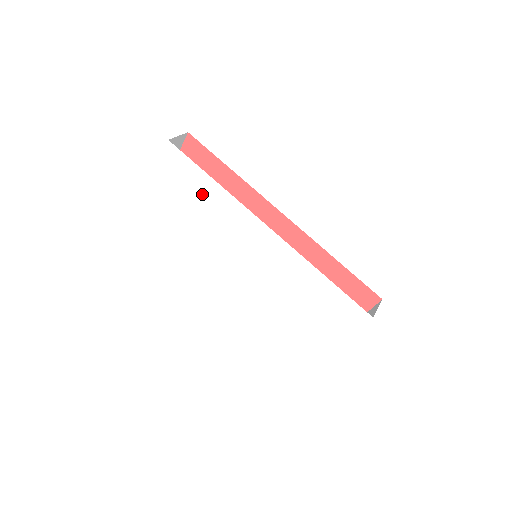
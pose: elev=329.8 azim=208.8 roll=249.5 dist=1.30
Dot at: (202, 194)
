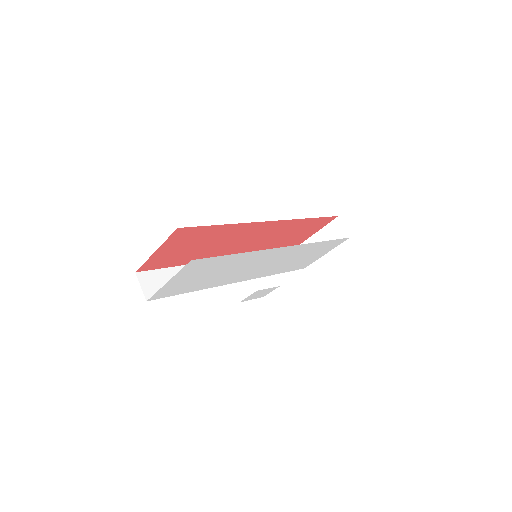
Dot at: (225, 265)
